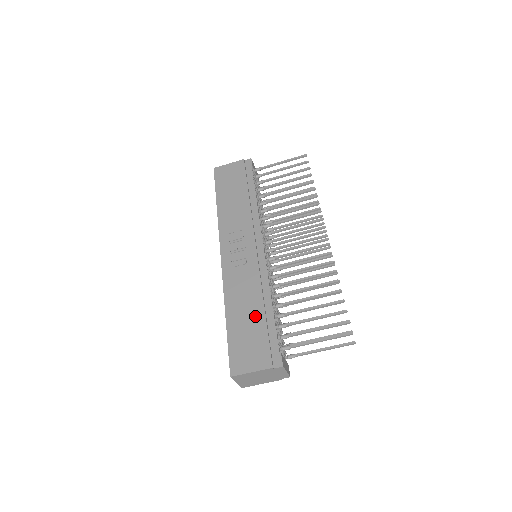
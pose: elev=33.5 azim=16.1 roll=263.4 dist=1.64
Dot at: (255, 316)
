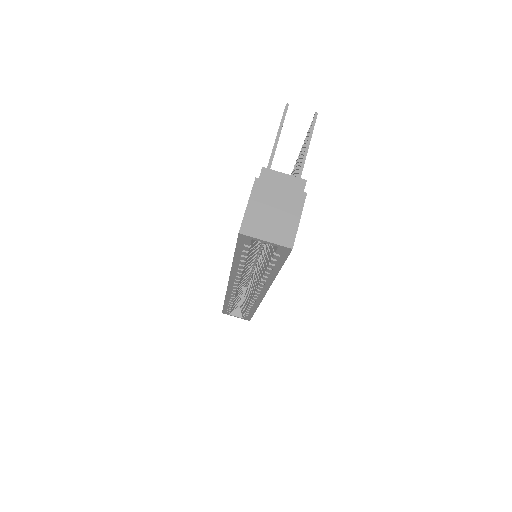
Dot at: occluded
